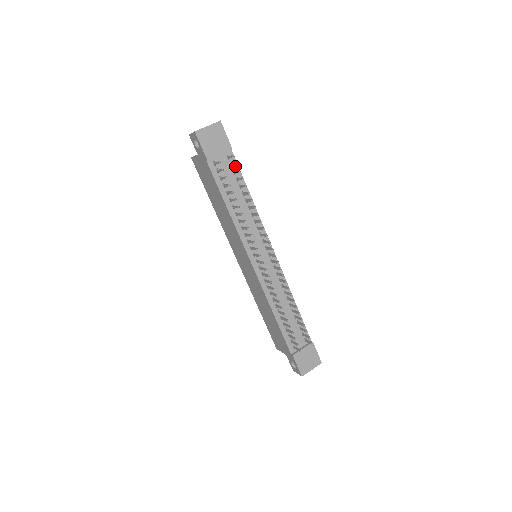
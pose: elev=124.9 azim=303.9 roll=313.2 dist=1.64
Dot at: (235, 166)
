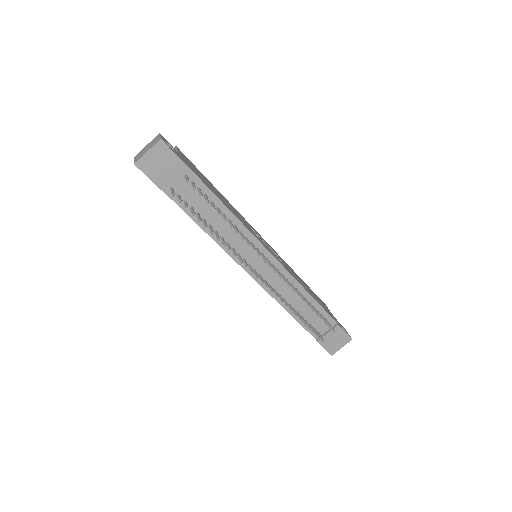
Dot at: (198, 182)
